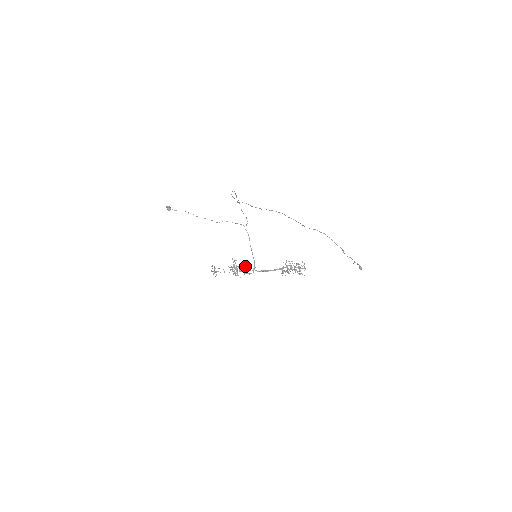
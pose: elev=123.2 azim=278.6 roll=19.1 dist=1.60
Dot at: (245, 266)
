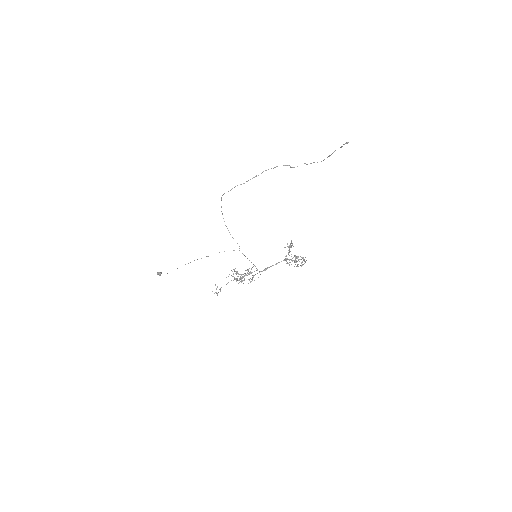
Dot at: (248, 271)
